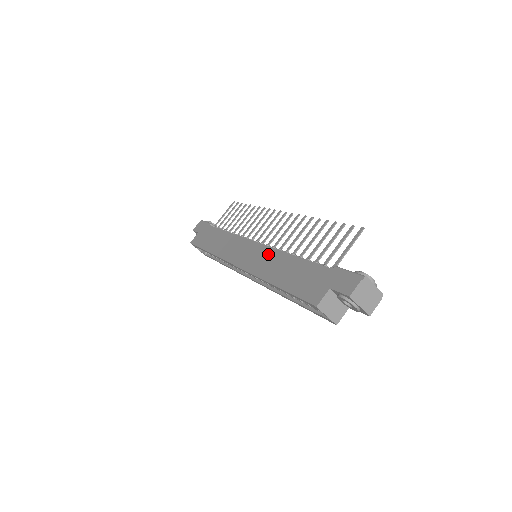
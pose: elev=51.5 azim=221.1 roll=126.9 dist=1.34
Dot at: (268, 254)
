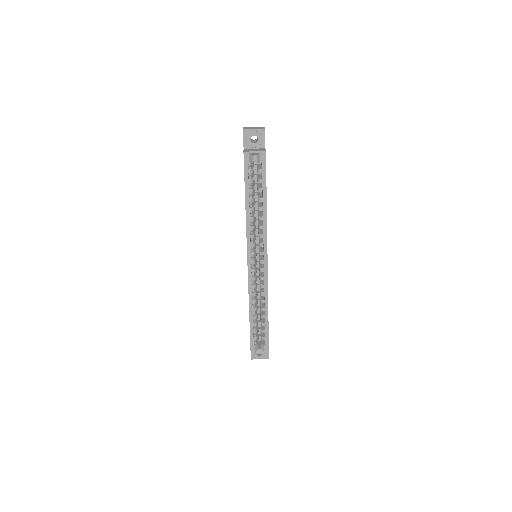
Dot at: occluded
